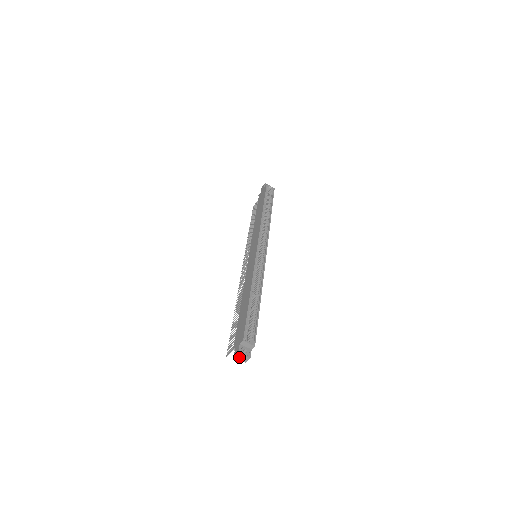
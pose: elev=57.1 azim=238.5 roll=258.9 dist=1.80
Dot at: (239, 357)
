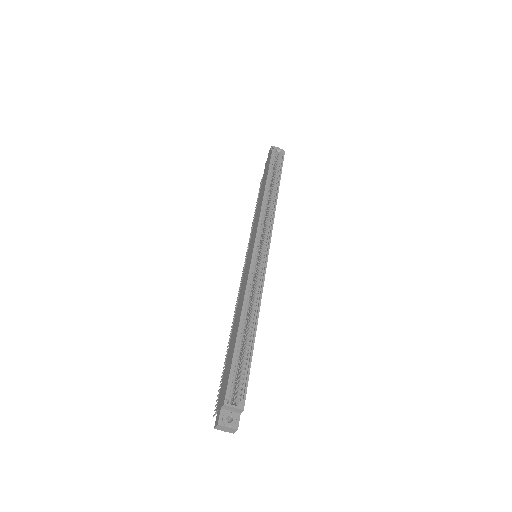
Dot at: (221, 428)
